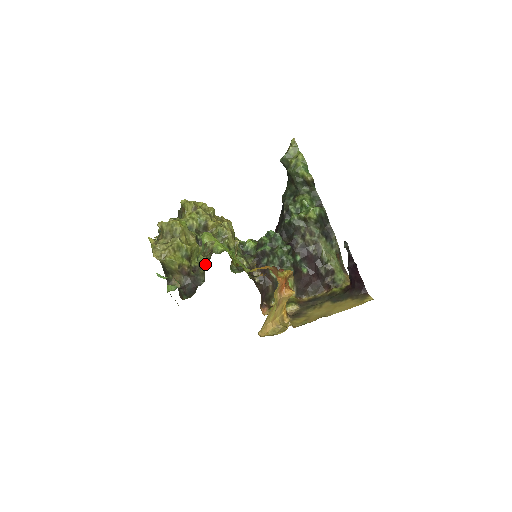
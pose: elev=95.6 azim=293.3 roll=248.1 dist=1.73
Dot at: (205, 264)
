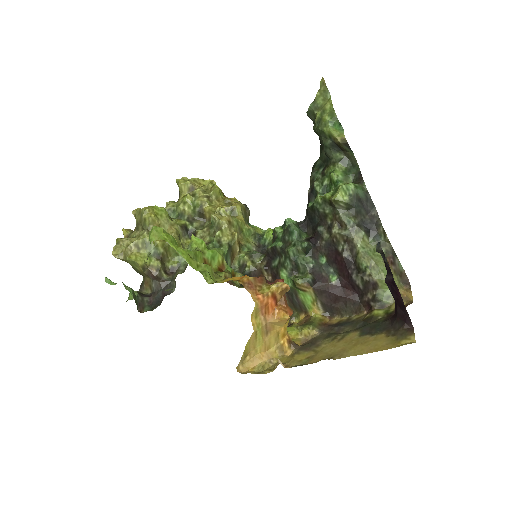
Dot at: occluded
